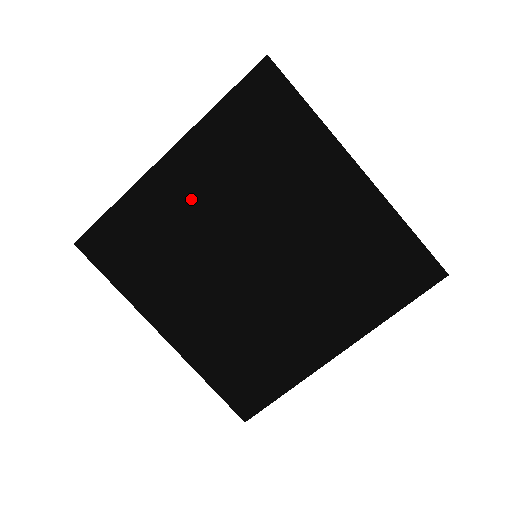
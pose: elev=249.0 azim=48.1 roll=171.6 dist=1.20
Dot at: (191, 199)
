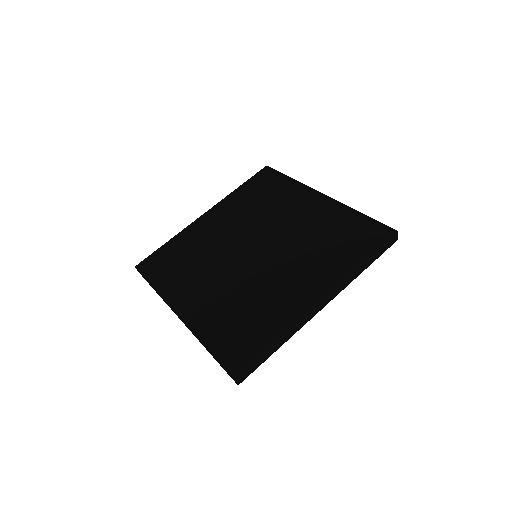
Dot at: (216, 229)
